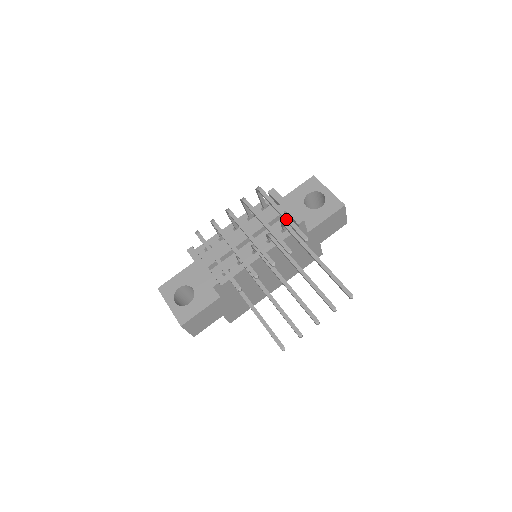
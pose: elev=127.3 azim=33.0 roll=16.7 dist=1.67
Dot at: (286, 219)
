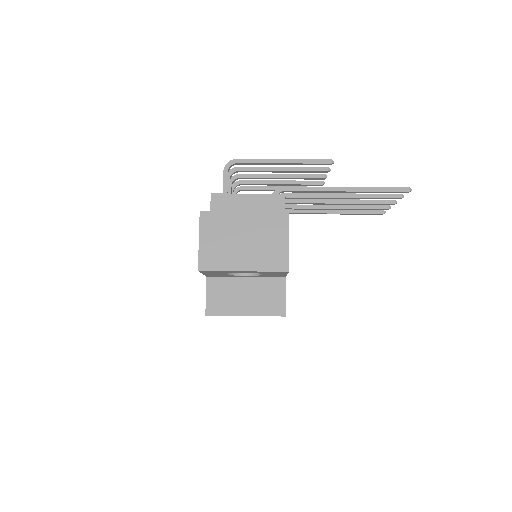
Dot at: (289, 186)
